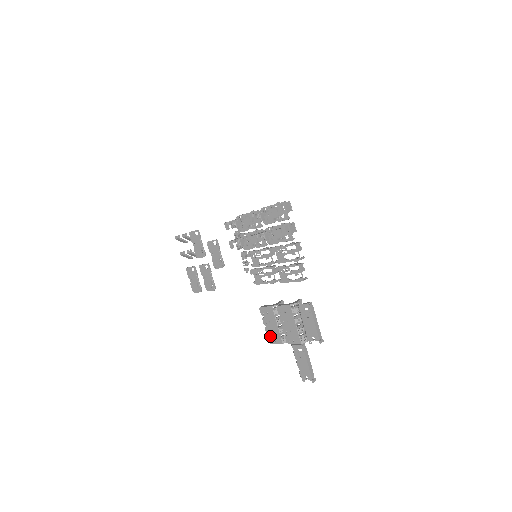
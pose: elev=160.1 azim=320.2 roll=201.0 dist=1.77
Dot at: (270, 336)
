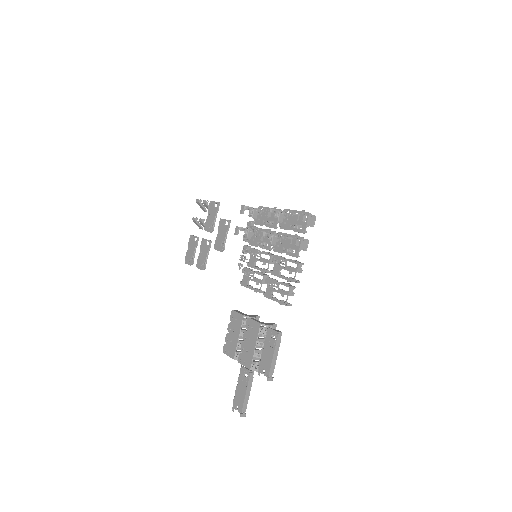
Dot at: (227, 345)
